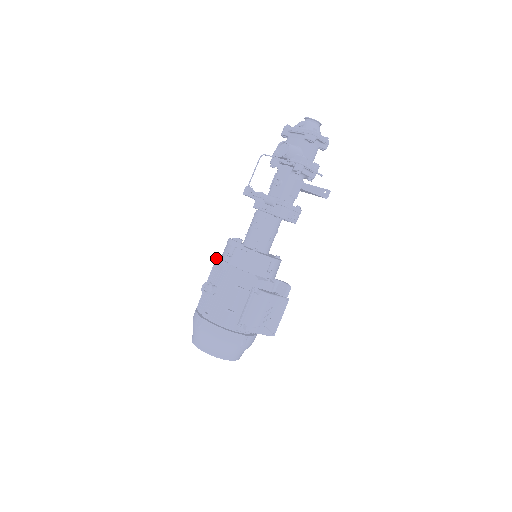
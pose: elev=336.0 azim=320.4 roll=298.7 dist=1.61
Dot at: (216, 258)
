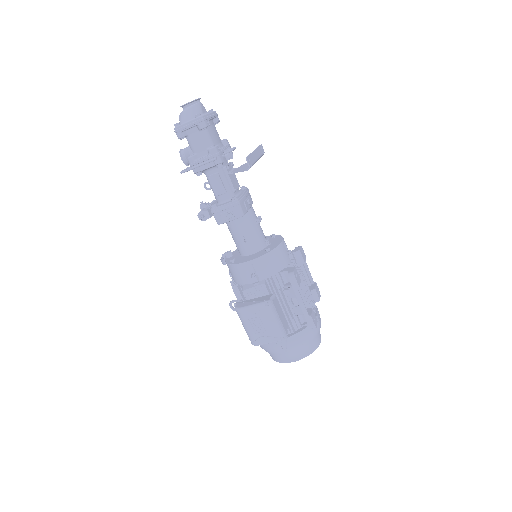
Dot at: occluded
